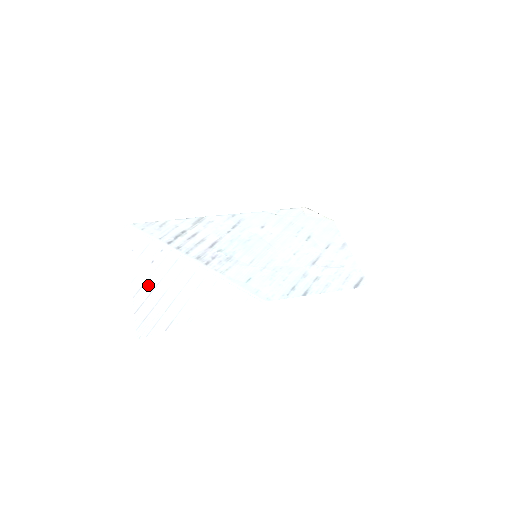
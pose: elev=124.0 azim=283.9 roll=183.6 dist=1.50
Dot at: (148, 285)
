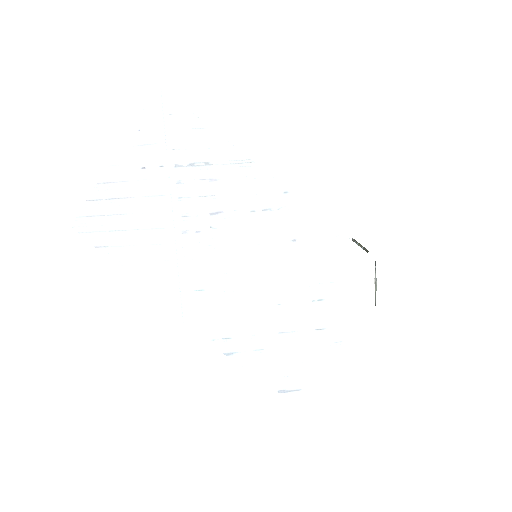
Dot at: (119, 188)
